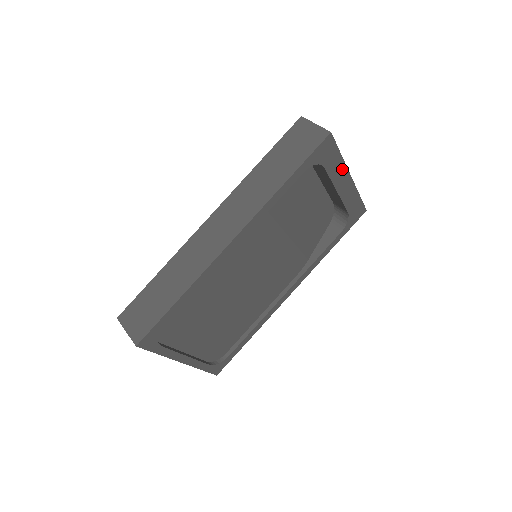
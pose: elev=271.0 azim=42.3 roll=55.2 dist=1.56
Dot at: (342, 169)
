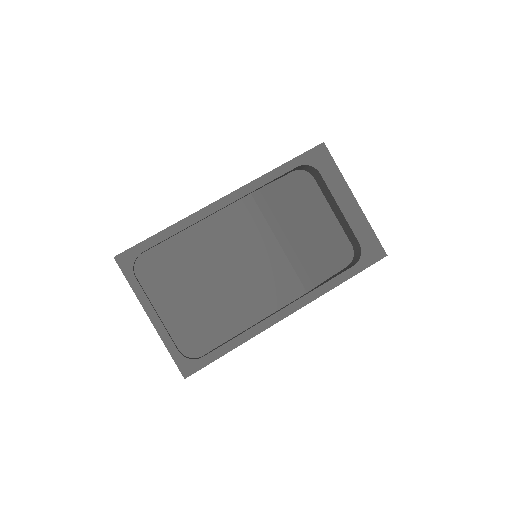
Dot at: (342, 185)
